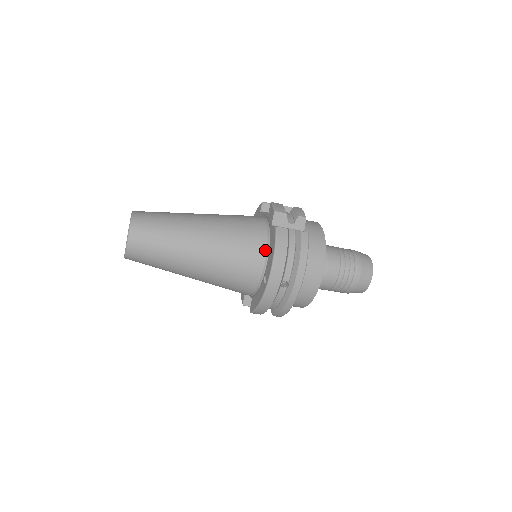
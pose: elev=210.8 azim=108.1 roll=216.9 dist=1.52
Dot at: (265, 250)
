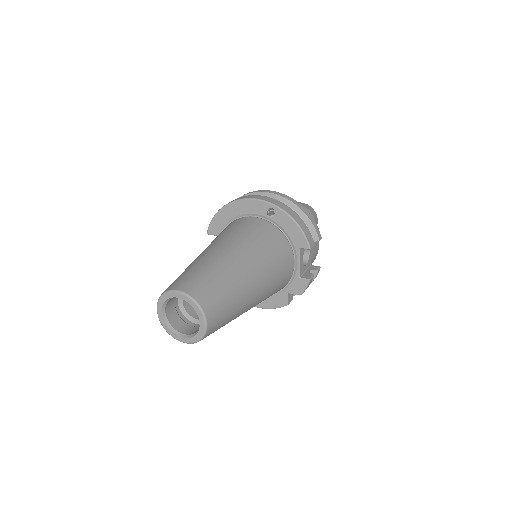
Dot at: occluded
